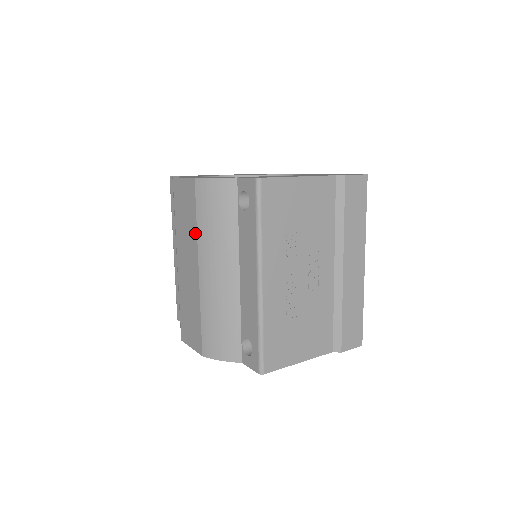
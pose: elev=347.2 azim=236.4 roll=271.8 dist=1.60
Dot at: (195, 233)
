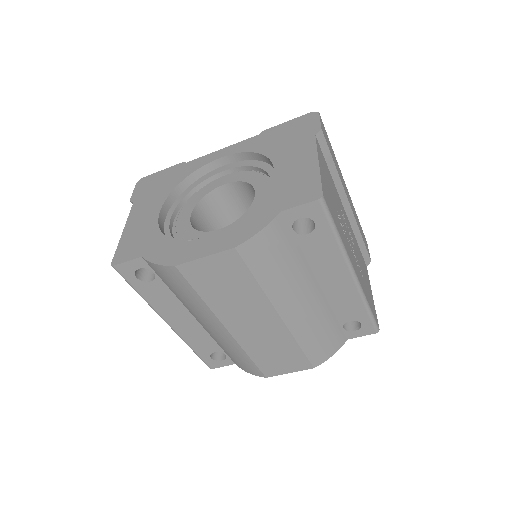
Dot at: (259, 292)
